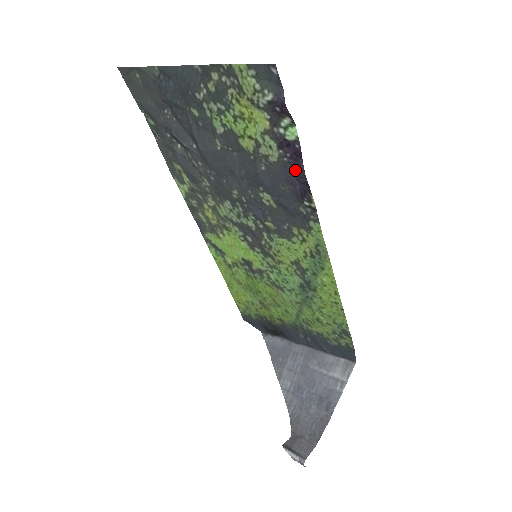
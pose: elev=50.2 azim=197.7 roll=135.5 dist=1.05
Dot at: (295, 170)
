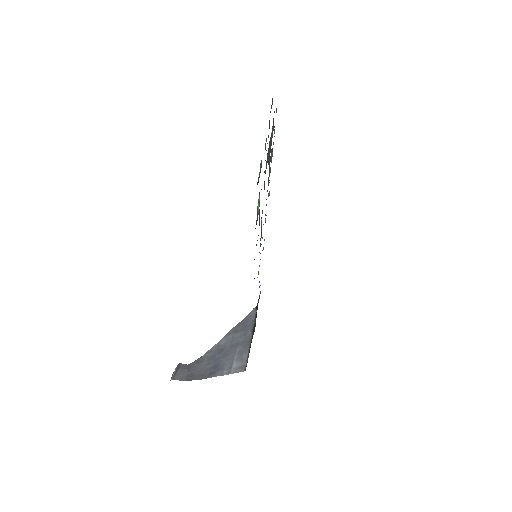
Dot at: occluded
